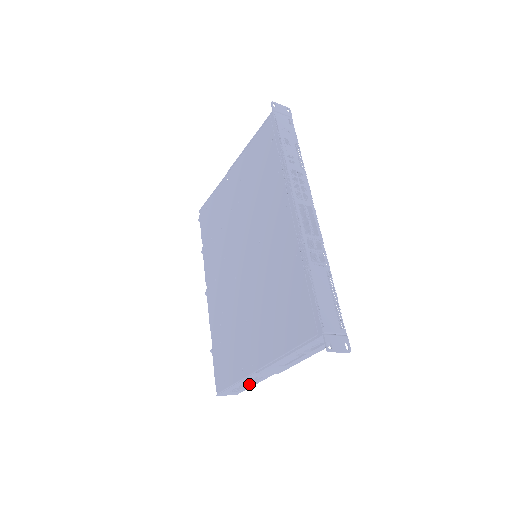
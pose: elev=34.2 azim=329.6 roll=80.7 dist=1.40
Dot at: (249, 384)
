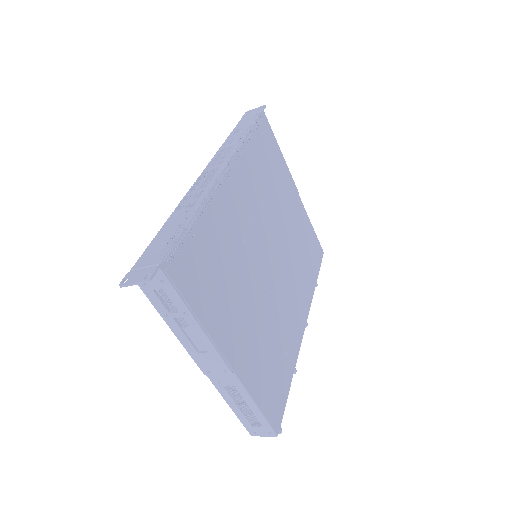
Dot at: (247, 405)
